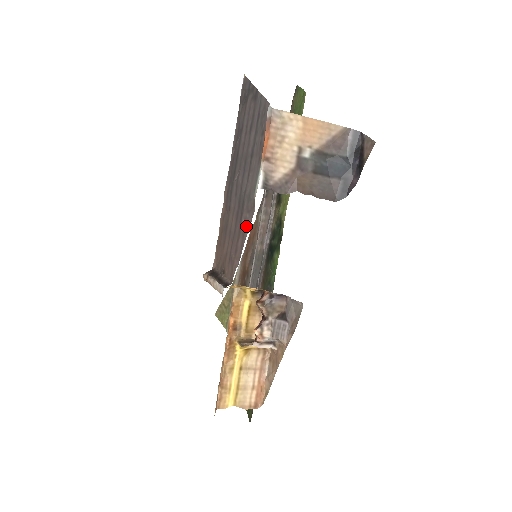
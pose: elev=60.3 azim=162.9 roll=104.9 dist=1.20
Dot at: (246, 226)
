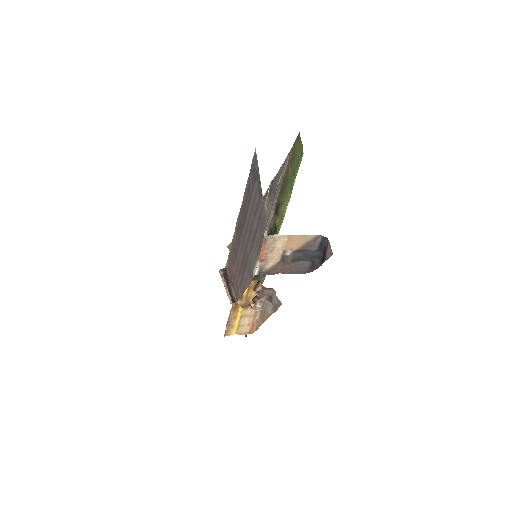
Dot at: (247, 281)
